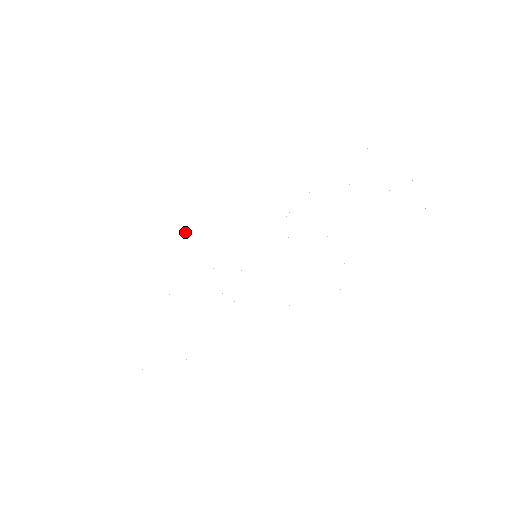
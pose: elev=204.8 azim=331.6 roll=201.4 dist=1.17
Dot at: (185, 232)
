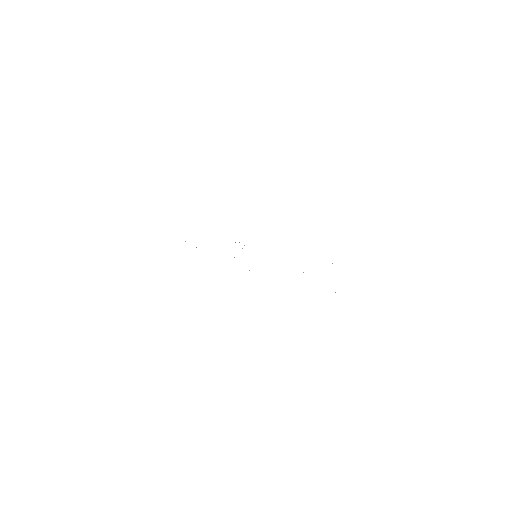
Dot at: occluded
